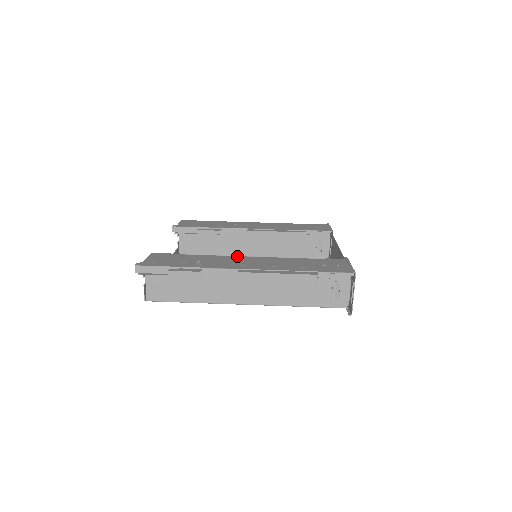
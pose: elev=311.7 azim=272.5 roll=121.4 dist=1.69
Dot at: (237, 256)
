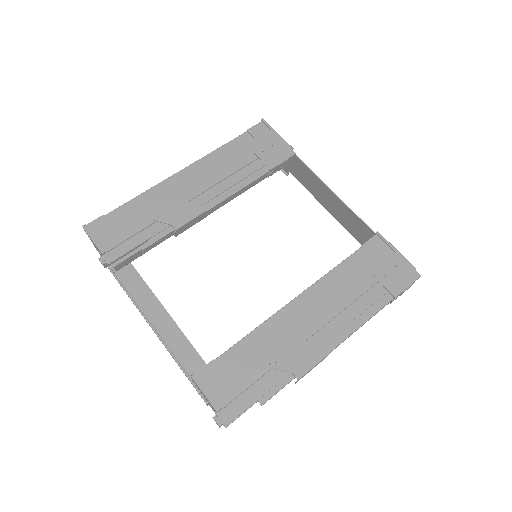
Dot at: (283, 309)
